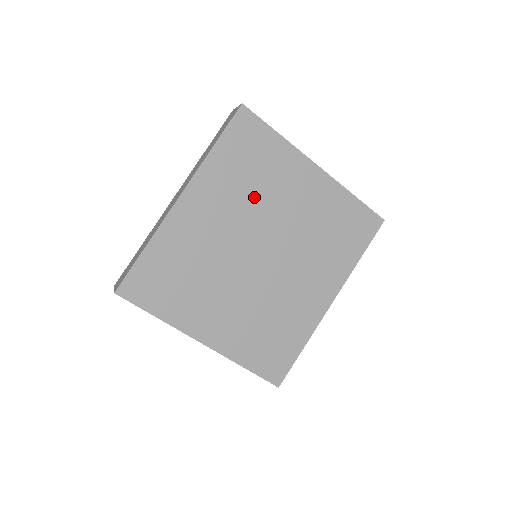
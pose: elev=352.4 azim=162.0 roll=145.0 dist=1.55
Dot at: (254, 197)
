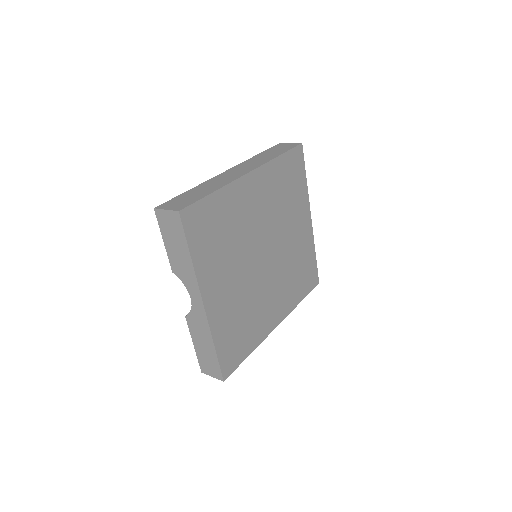
Dot at: (280, 210)
